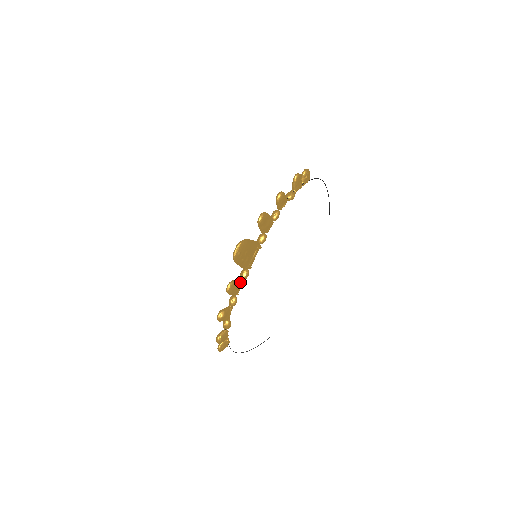
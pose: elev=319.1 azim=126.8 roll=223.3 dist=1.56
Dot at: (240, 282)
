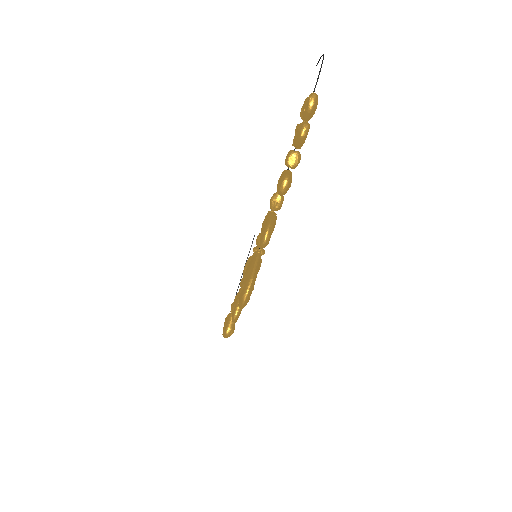
Dot at: occluded
